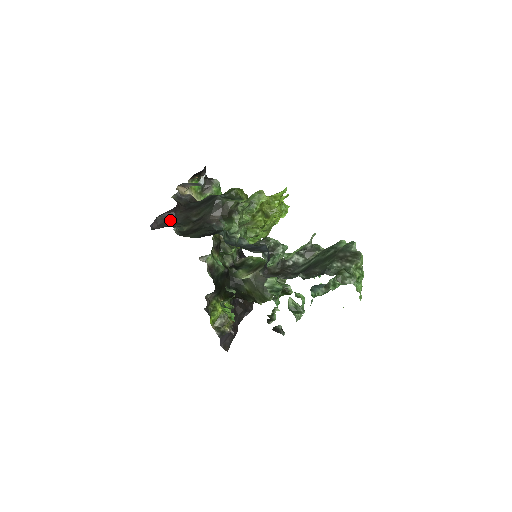
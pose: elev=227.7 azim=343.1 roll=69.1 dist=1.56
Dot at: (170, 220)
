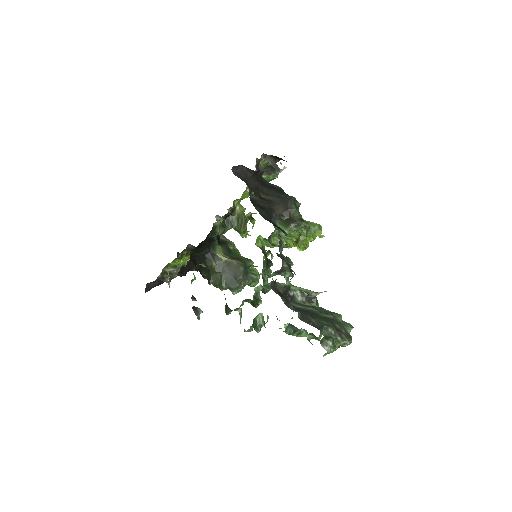
Dot at: (246, 177)
